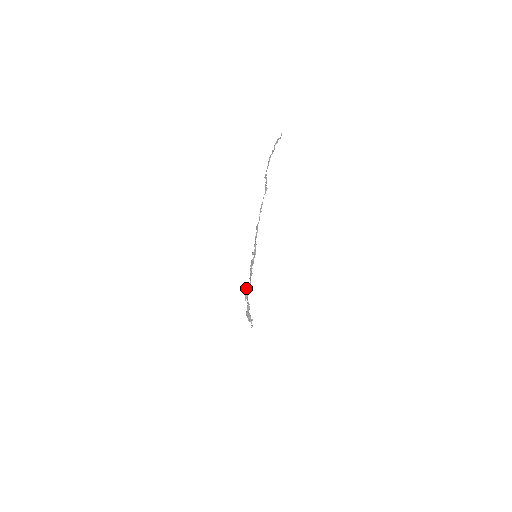
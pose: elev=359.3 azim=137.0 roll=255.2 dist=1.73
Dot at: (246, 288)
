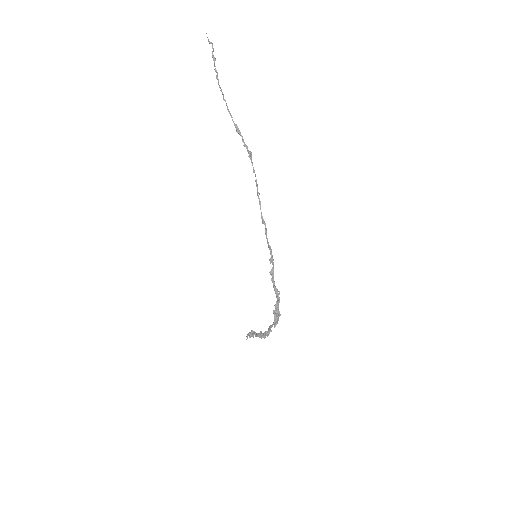
Dot at: (277, 313)
